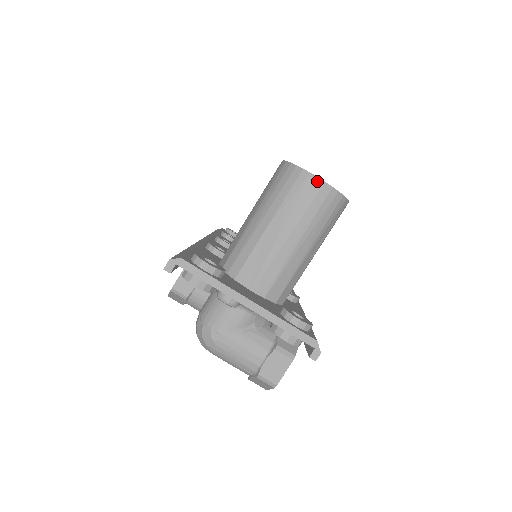
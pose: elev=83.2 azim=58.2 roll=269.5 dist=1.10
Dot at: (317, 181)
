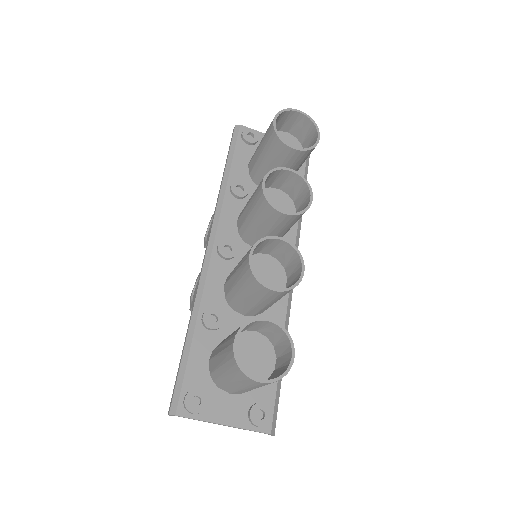
Dot at: (257, 382)
